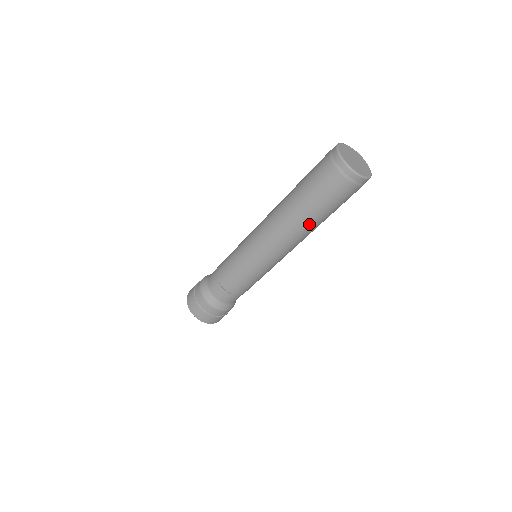
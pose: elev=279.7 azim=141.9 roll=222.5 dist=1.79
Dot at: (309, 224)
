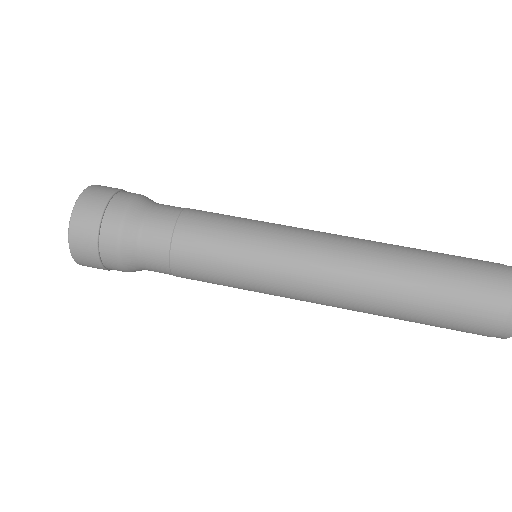
Dot at: (401, 281)
